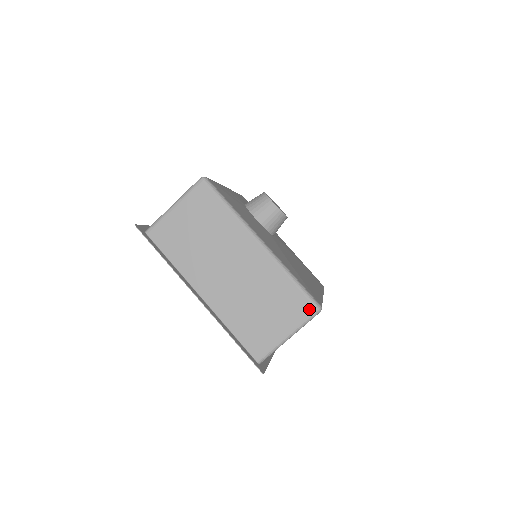
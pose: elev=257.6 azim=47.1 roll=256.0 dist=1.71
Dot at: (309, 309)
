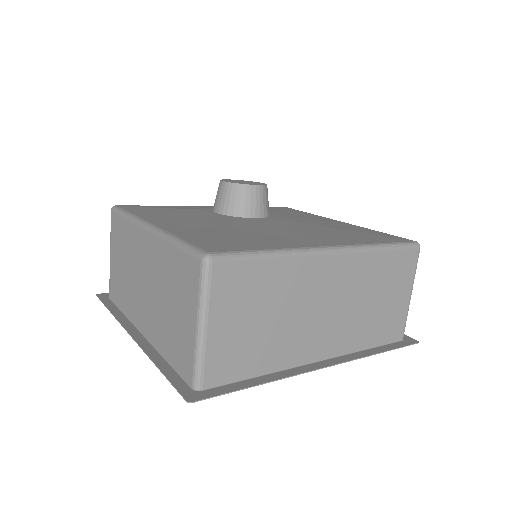
Dot at: (196, 268)
